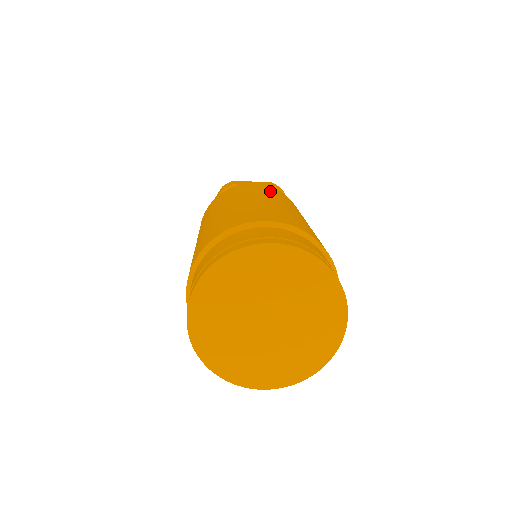
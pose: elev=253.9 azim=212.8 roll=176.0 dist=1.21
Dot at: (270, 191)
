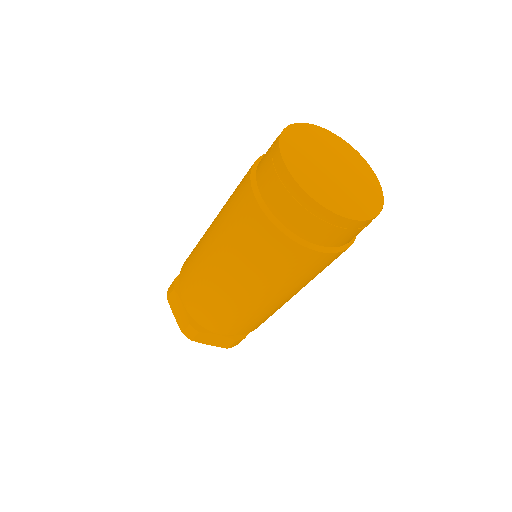
Dot at: occluded
